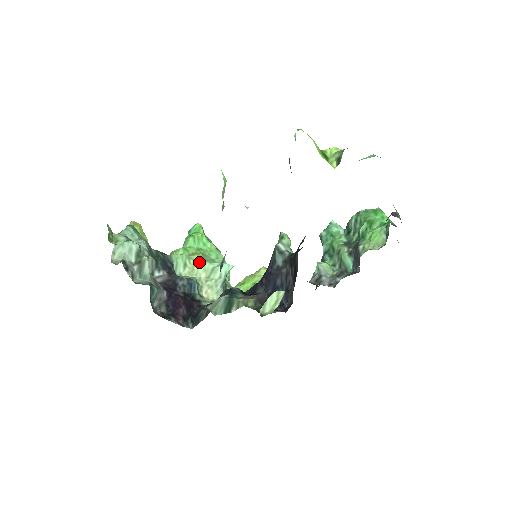
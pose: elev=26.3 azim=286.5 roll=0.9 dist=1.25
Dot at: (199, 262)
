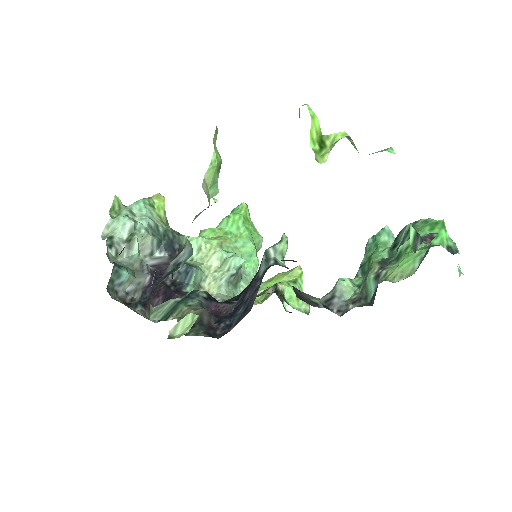
Dot at: (215, 248)
